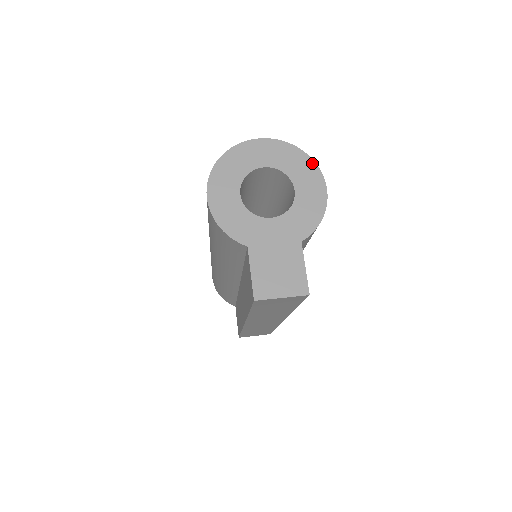
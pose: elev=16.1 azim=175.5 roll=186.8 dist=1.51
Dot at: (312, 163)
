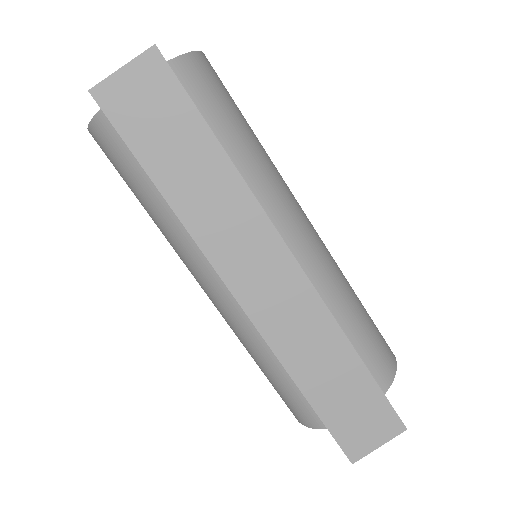
Dot at: occluded
